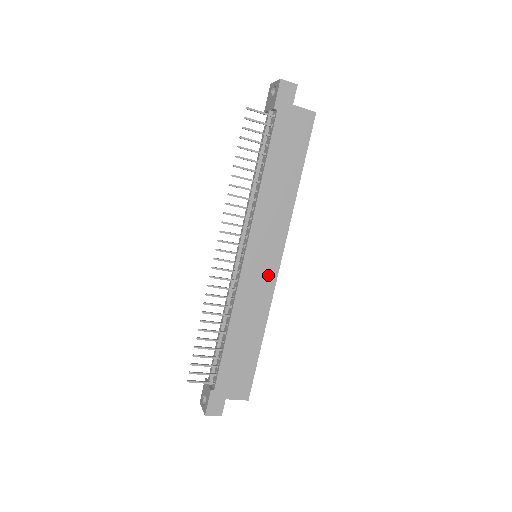
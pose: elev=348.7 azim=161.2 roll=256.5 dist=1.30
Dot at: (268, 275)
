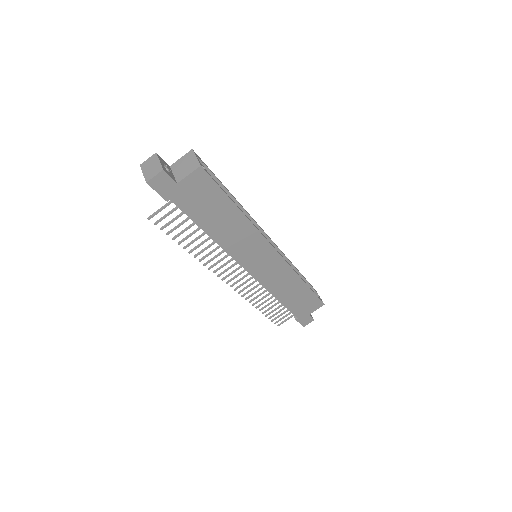
Dot at: (275, 263)
